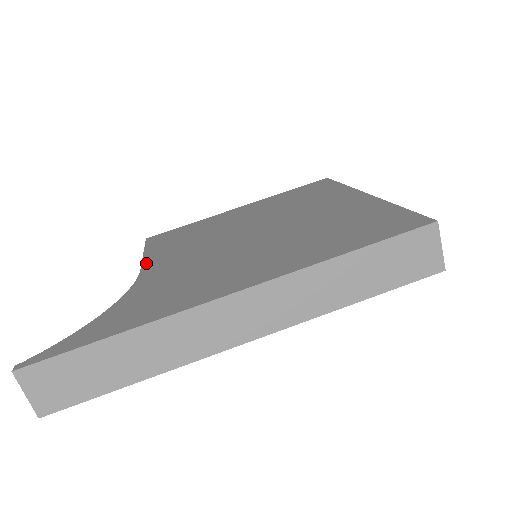
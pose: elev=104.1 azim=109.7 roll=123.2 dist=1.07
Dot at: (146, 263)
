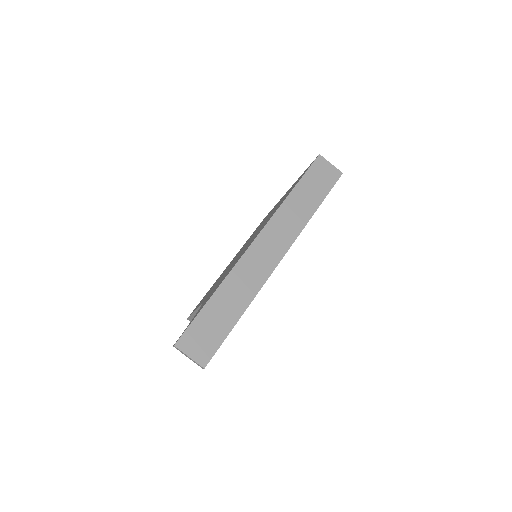
Dot at: (199, 305)
